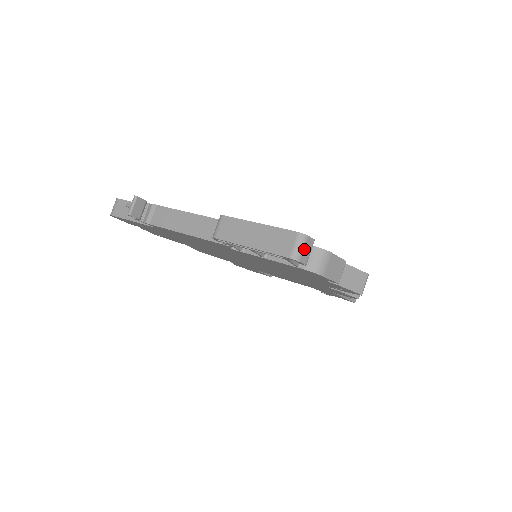
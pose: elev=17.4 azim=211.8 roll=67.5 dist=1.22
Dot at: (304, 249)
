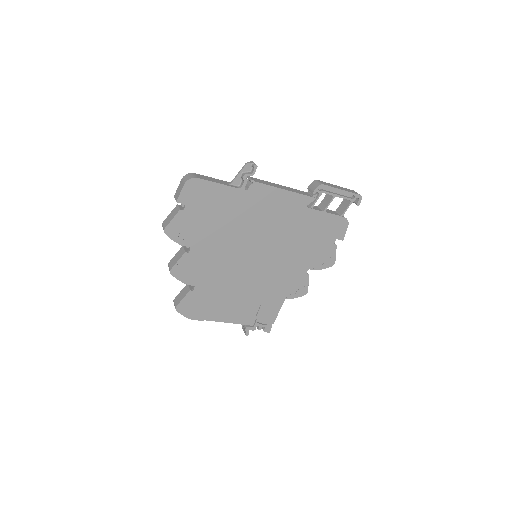
Dot at: occluded
